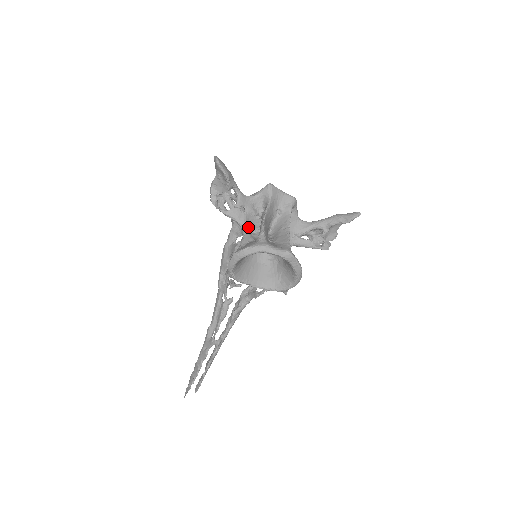
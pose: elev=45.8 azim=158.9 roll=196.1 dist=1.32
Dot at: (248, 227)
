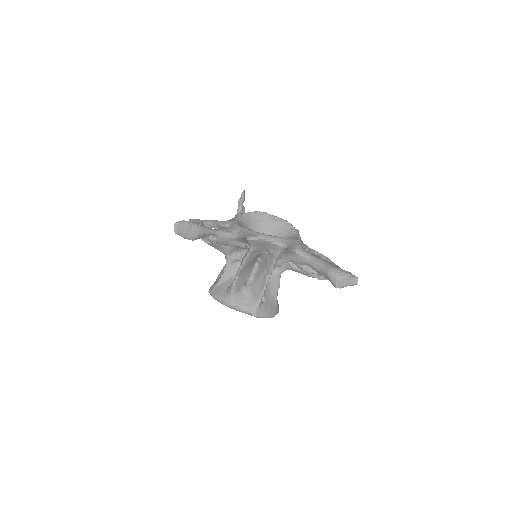
Dot at: (231, 259)
